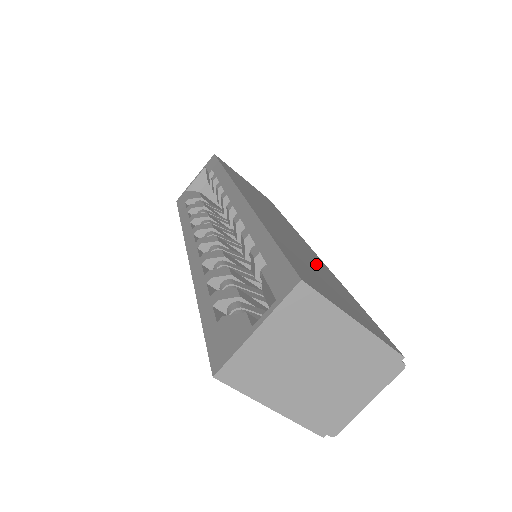
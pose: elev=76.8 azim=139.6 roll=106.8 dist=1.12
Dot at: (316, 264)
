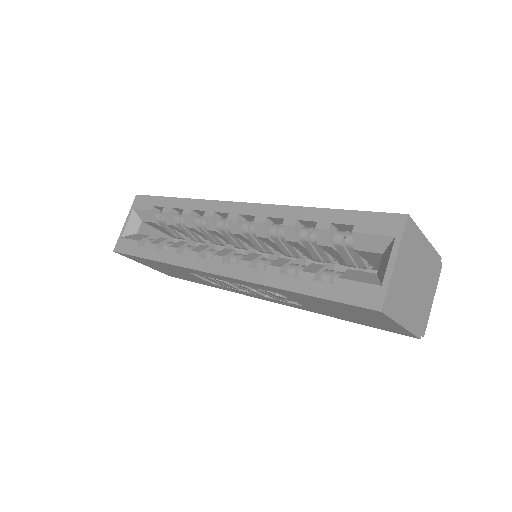
Dot at: occluded
